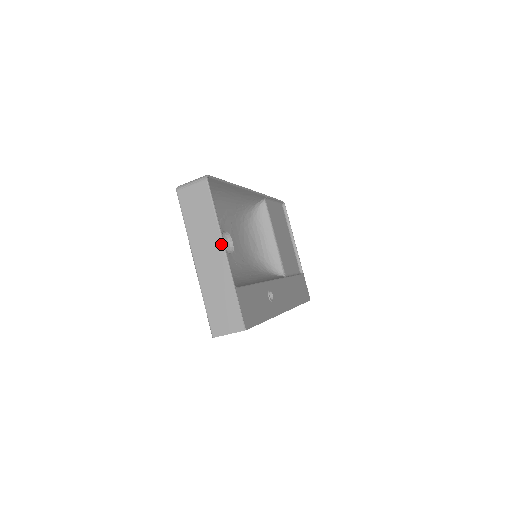
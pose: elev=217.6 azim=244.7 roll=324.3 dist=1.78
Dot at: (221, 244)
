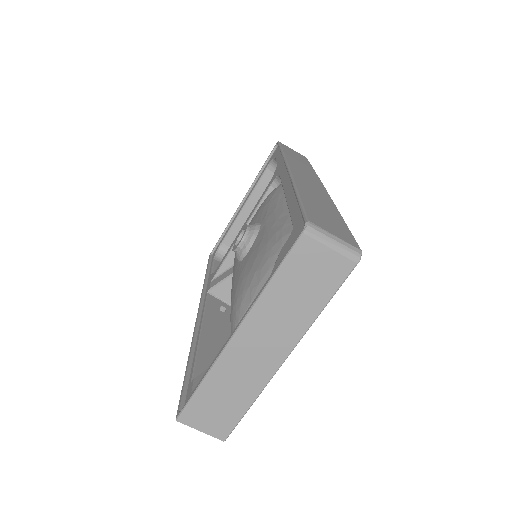
Dot at: (291, 347)
